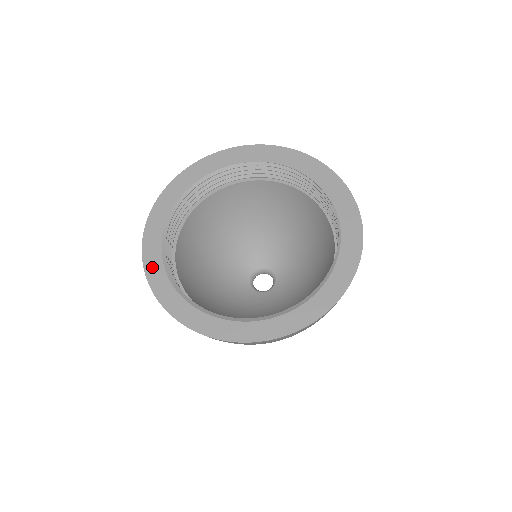
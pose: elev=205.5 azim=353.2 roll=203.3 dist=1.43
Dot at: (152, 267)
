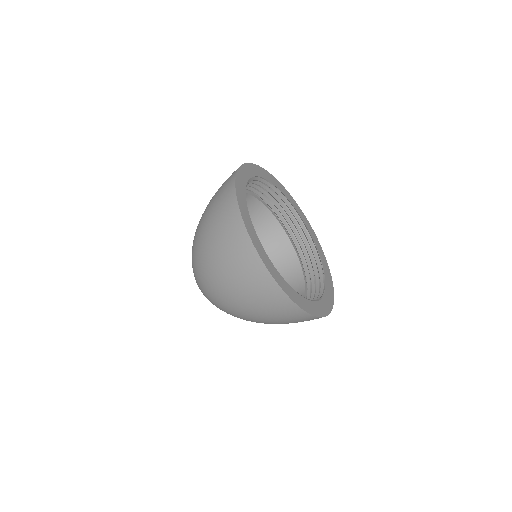
Dot at: (250, 168)
